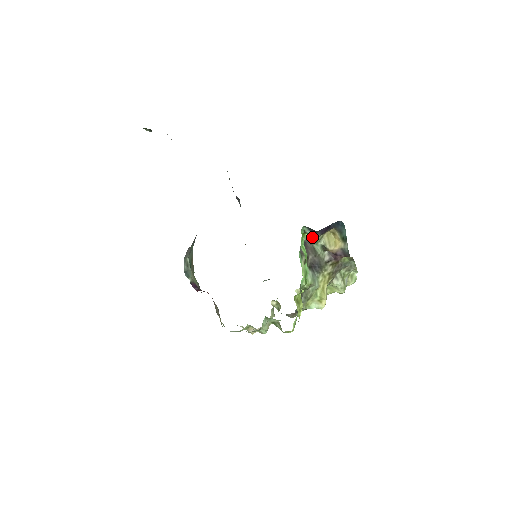
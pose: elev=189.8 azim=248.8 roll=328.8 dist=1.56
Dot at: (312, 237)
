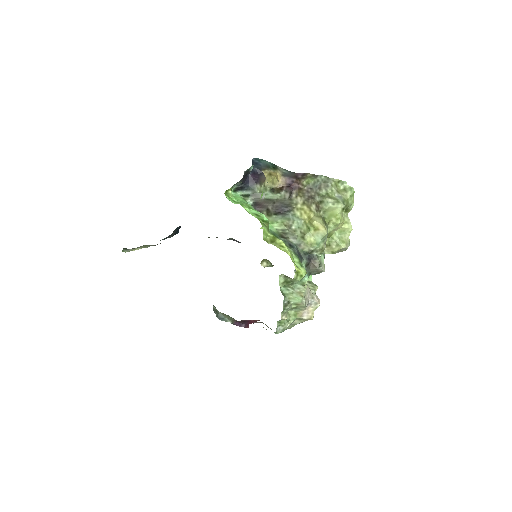
Dot at: (253, 193)
